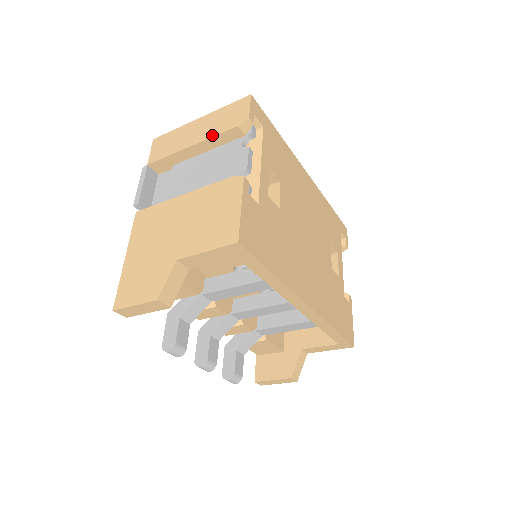
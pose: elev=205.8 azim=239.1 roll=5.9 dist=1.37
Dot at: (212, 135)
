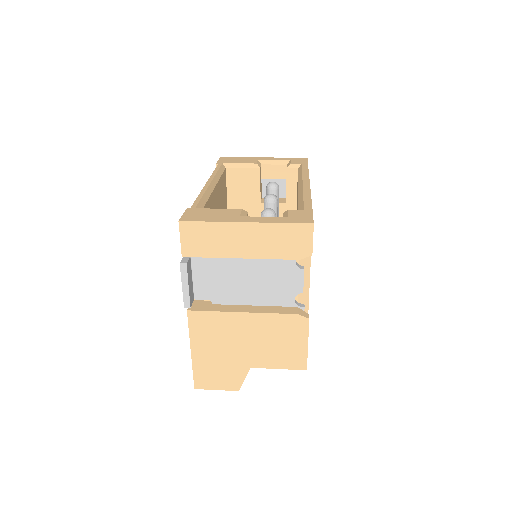
Dot at: (268, 257)
